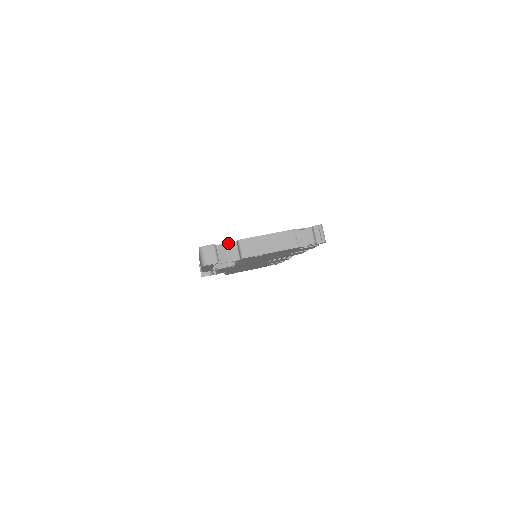
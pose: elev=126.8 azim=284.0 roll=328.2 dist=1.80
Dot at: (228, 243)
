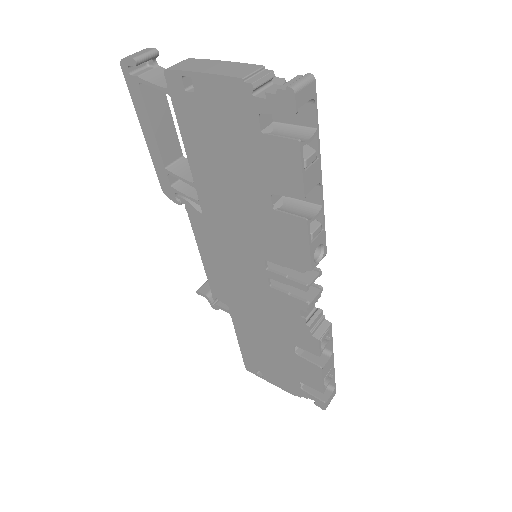
Dot at: occluded
